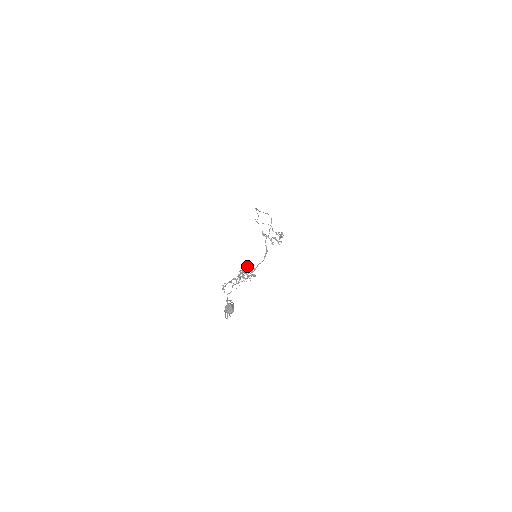
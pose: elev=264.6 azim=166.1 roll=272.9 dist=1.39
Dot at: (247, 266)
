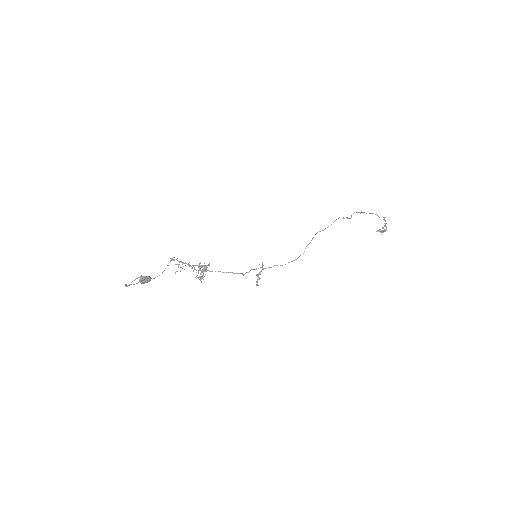
Dot at: occluded
